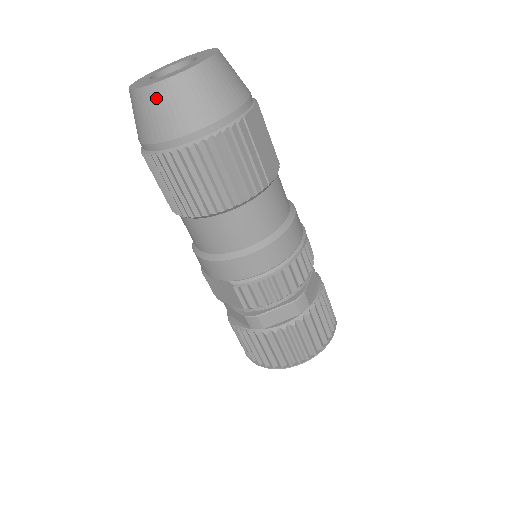
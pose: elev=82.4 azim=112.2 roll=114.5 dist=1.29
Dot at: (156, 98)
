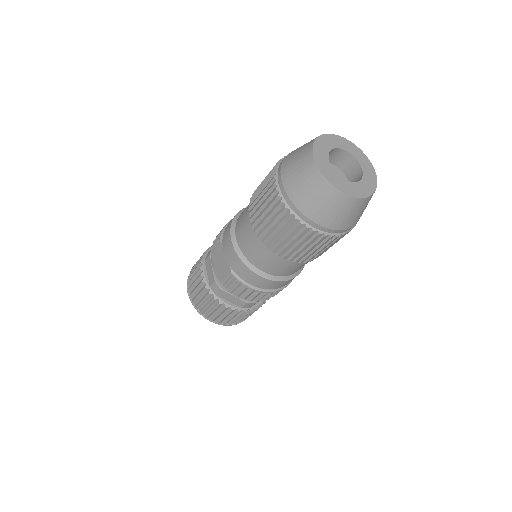
Dot at: (319, 186)
